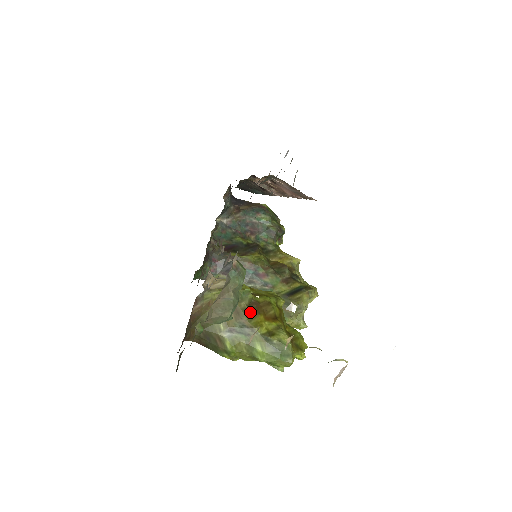
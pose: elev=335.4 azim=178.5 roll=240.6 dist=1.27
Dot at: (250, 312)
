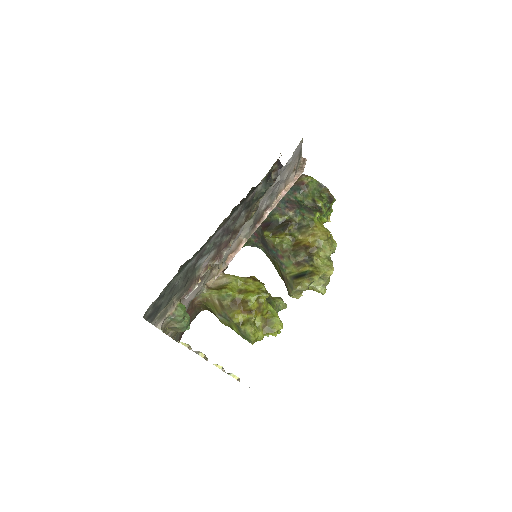
Dot at: (230, 307)
